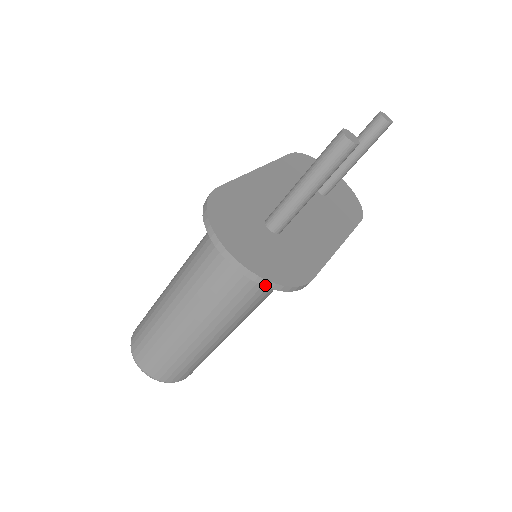
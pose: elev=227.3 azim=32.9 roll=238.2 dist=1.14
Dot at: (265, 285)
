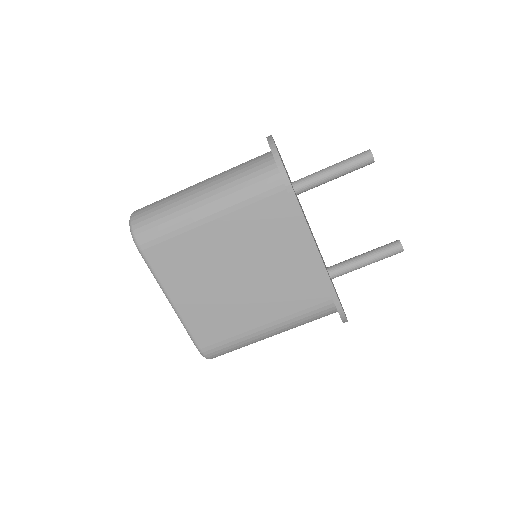
Dot at: (272, 150)
